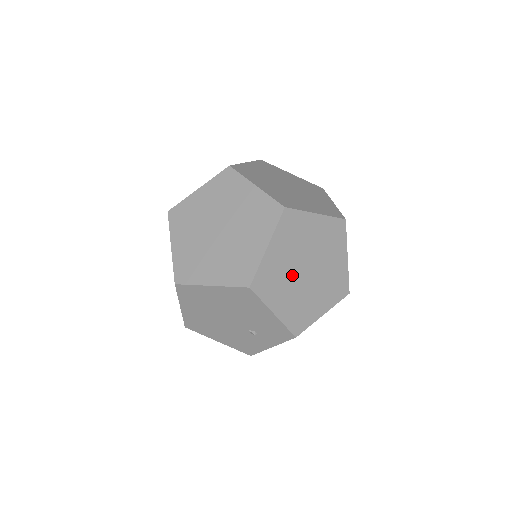
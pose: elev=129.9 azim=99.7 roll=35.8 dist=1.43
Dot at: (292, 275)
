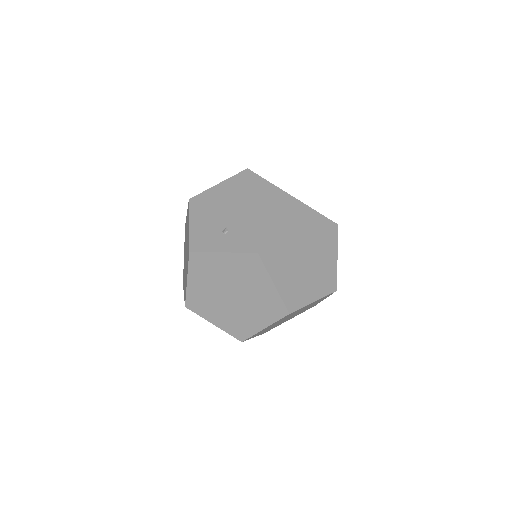
Dot at: occluded
